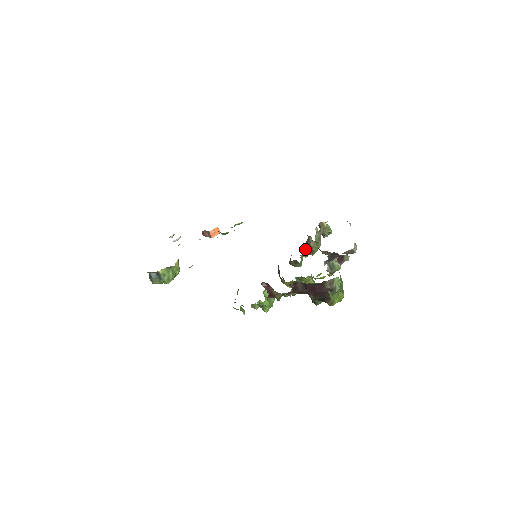
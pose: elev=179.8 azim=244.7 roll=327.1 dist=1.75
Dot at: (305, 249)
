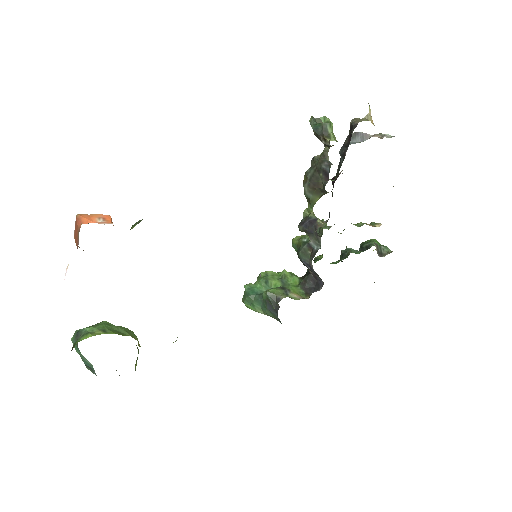
Dot at: occluded
